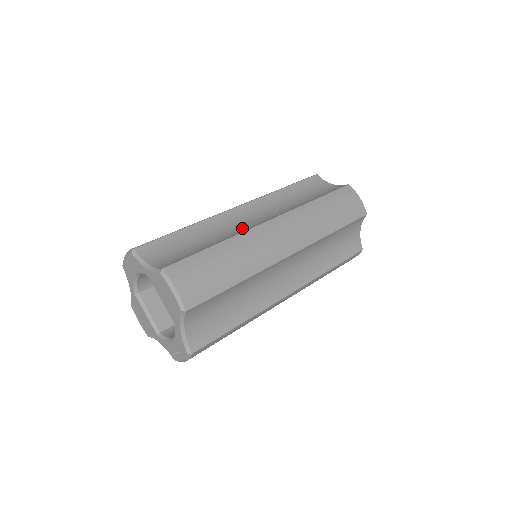
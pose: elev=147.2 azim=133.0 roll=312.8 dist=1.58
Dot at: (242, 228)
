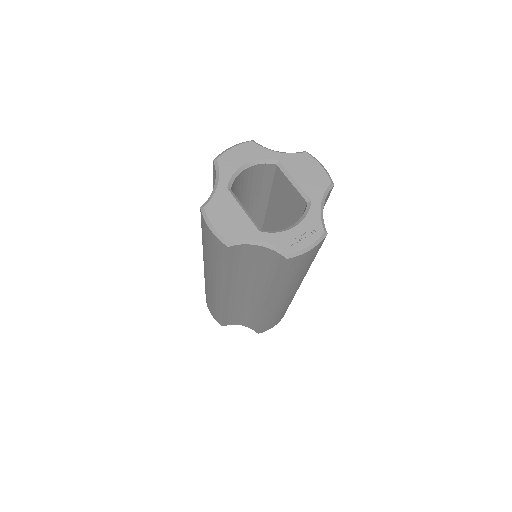
Dot at: occluded
